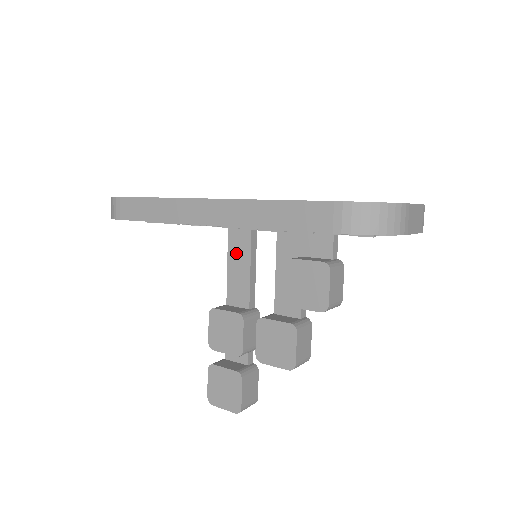
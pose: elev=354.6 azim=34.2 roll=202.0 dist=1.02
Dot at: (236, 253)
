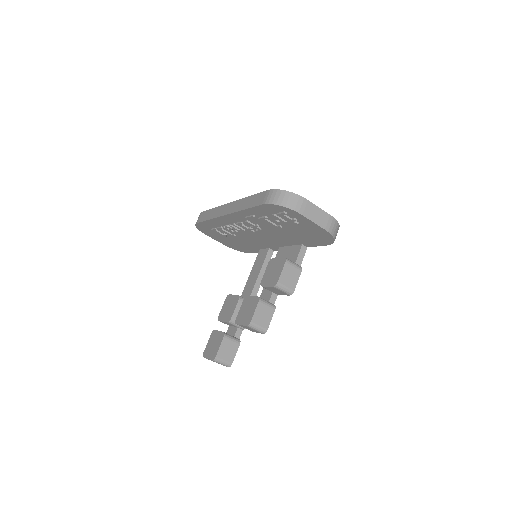
Dot at: (256, 267)
